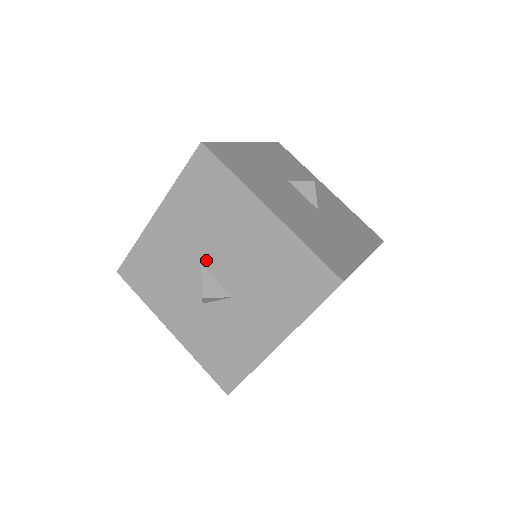
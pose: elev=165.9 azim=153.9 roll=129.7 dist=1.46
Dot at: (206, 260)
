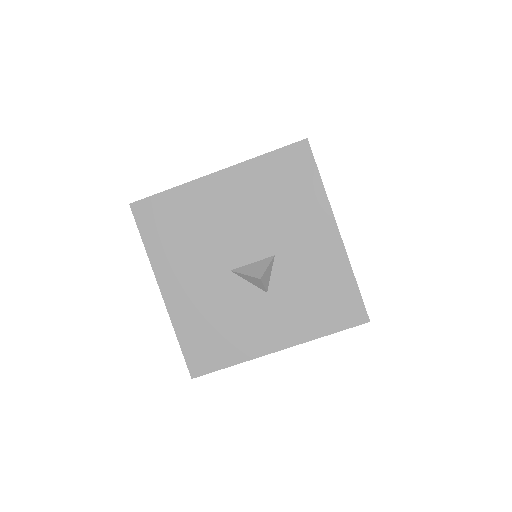
Dot at: (229, 263)
